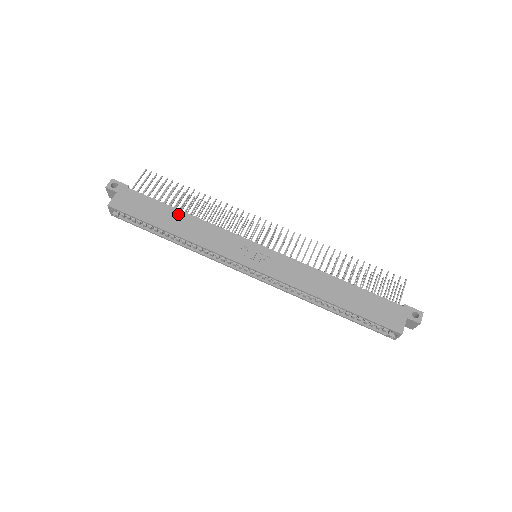
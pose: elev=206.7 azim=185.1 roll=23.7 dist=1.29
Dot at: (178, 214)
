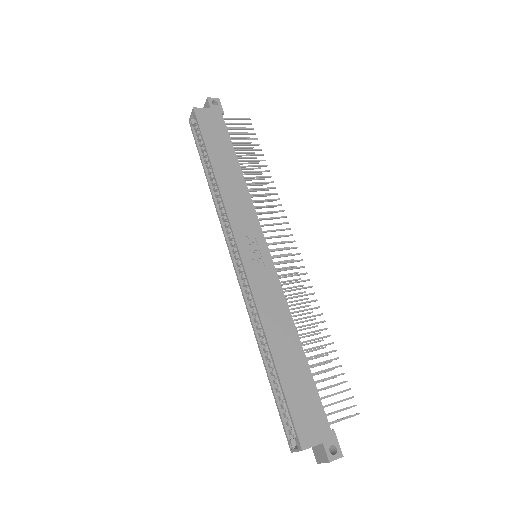
Dot at: (235, 165)
